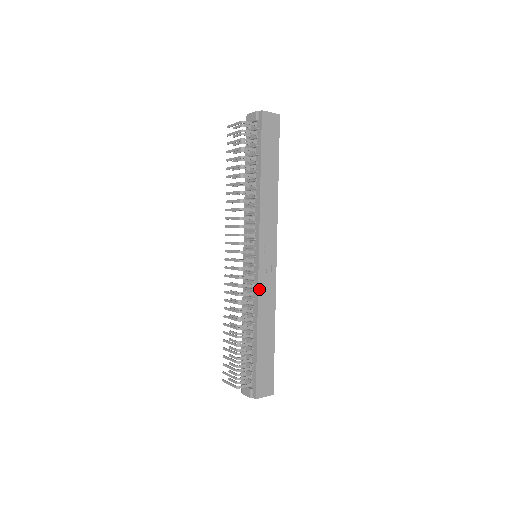
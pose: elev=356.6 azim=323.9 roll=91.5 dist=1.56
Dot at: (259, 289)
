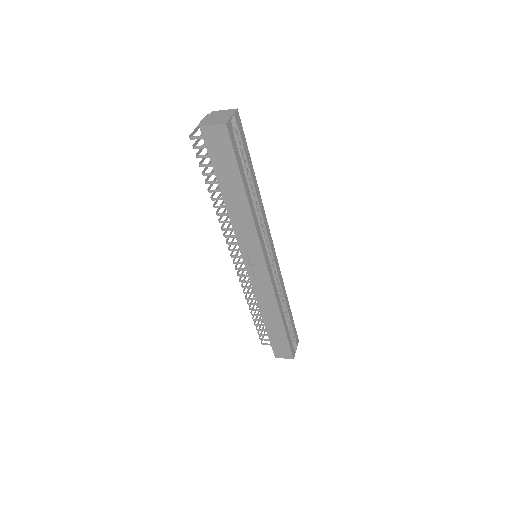
Dot at: (254, 289)
